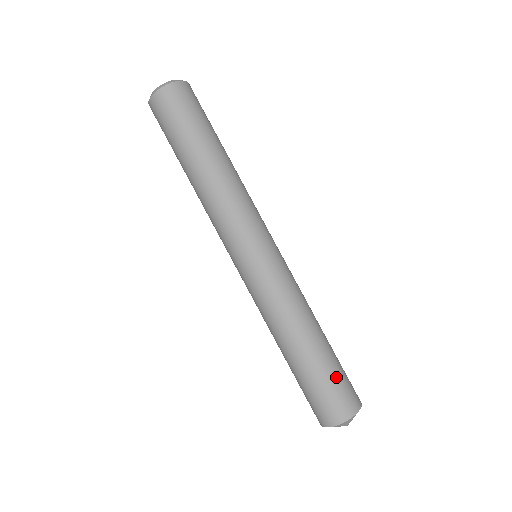
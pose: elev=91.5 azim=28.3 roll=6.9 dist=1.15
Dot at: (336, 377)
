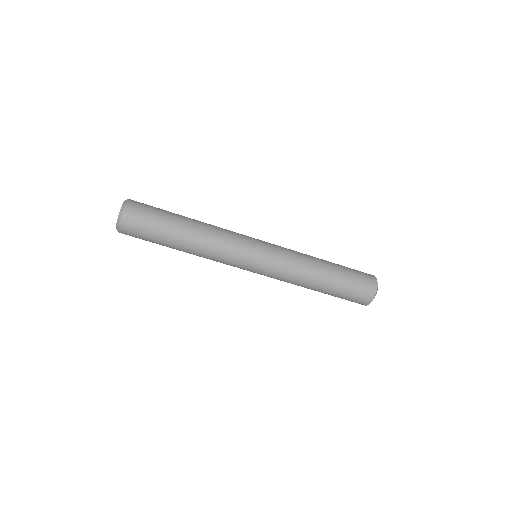
Dot at: (346, 296)
